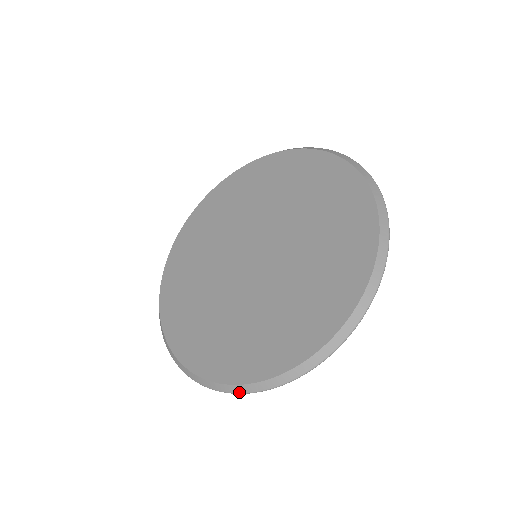
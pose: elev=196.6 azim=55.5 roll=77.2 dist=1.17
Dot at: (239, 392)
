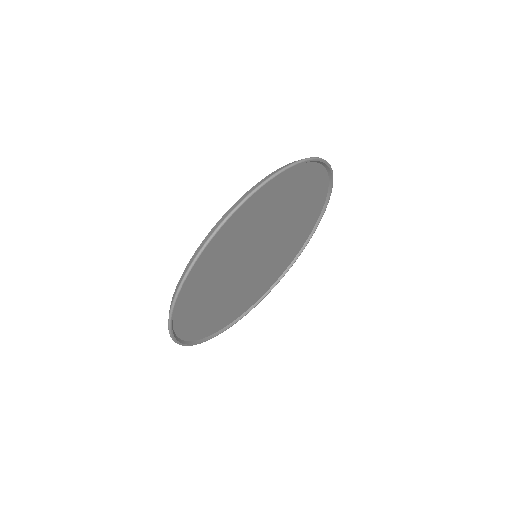
Dot at: (178, 286)
